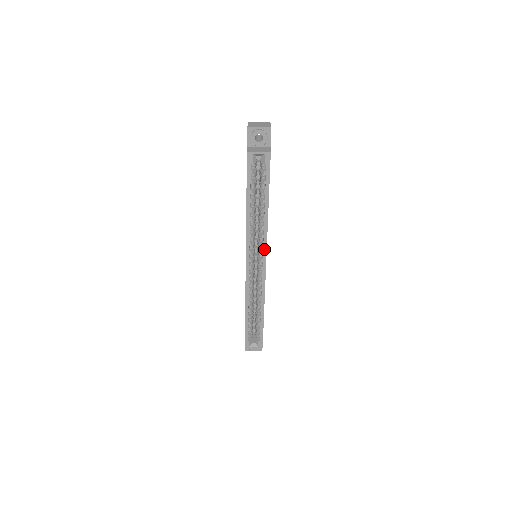
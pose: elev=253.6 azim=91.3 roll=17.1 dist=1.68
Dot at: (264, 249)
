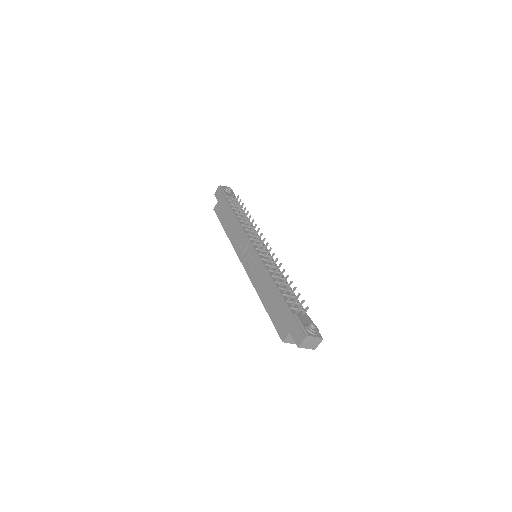
Dot at: occluded
